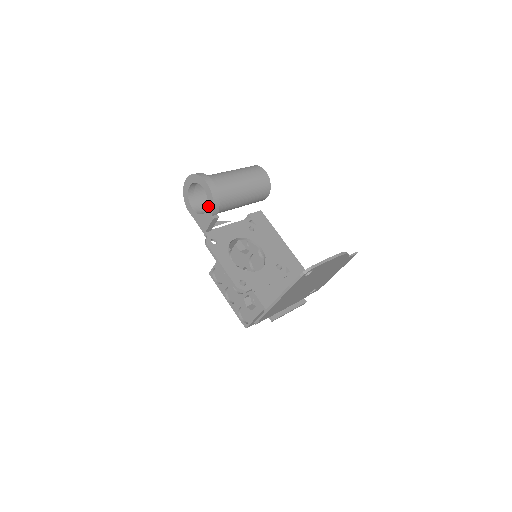
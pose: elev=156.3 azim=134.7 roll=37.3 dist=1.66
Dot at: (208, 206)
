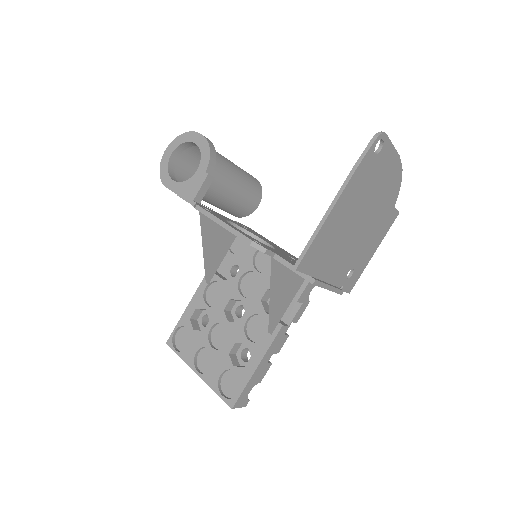
Dot at: (201, 161)
